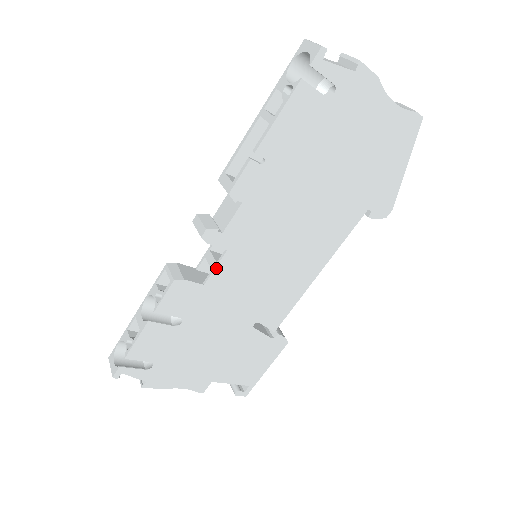
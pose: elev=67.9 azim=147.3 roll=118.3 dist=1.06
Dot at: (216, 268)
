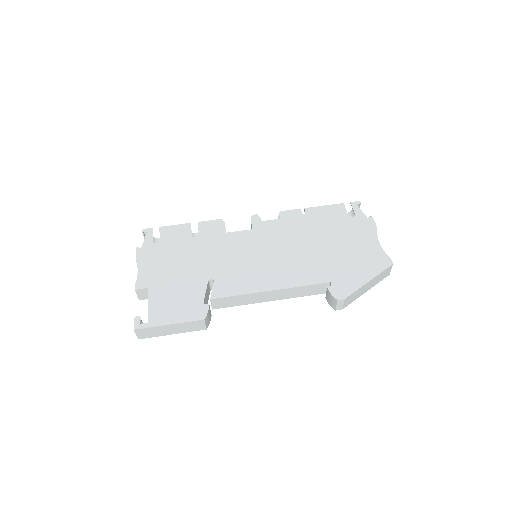
Dot at: (239, 232)
